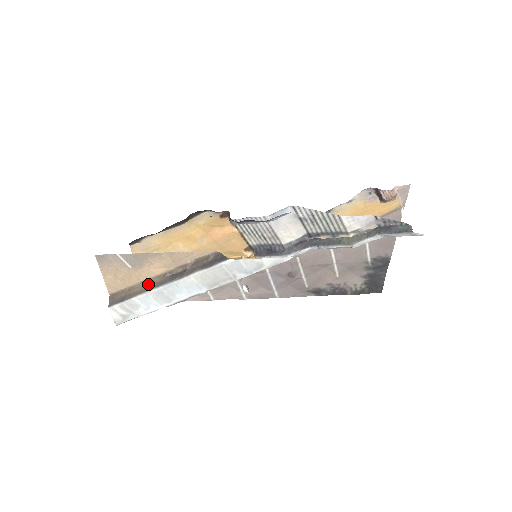
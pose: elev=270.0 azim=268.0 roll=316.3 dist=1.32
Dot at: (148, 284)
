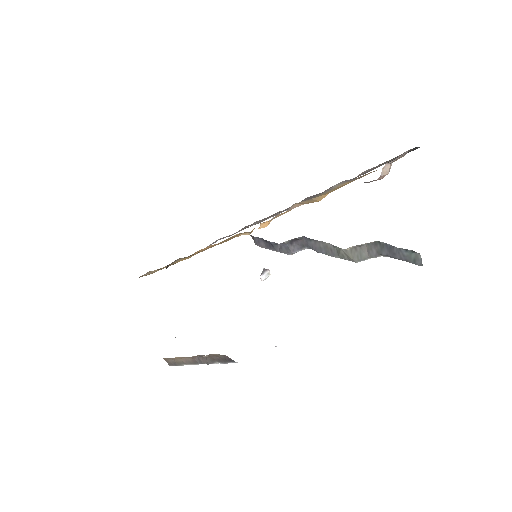
Dot at: (185, 359)
